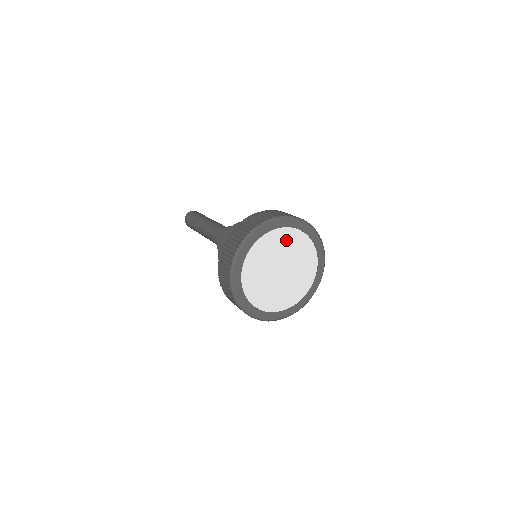
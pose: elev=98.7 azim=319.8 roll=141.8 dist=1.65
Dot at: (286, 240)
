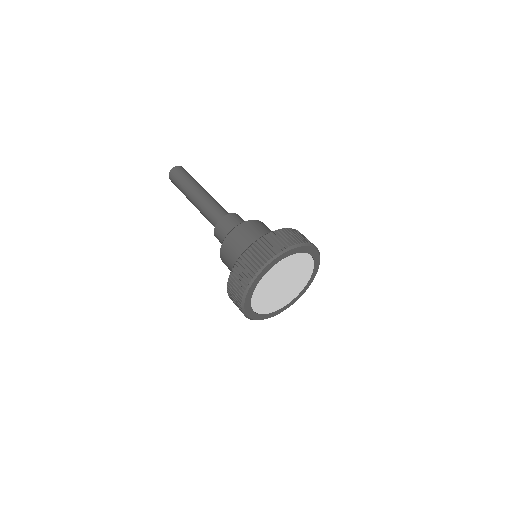
Dot at: (301, 263)
